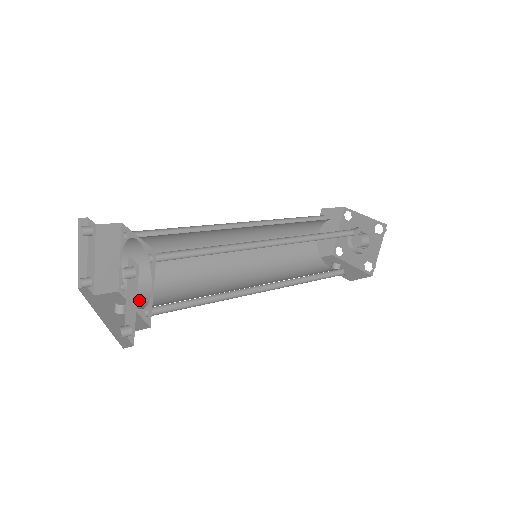
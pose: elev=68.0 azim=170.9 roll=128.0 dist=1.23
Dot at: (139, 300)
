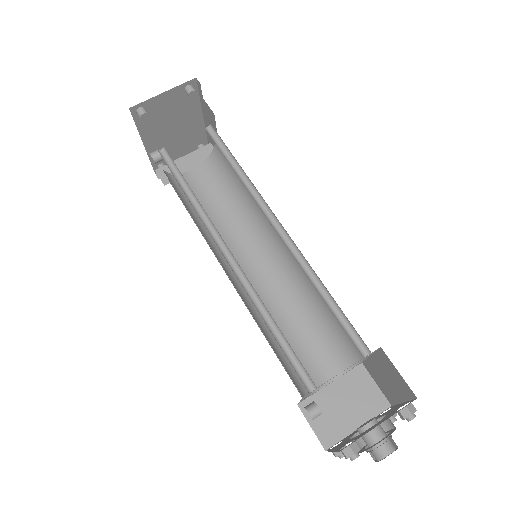
Dot at: (165, 173)
